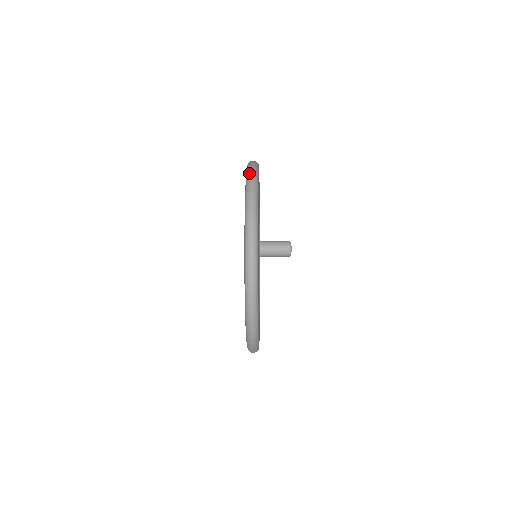
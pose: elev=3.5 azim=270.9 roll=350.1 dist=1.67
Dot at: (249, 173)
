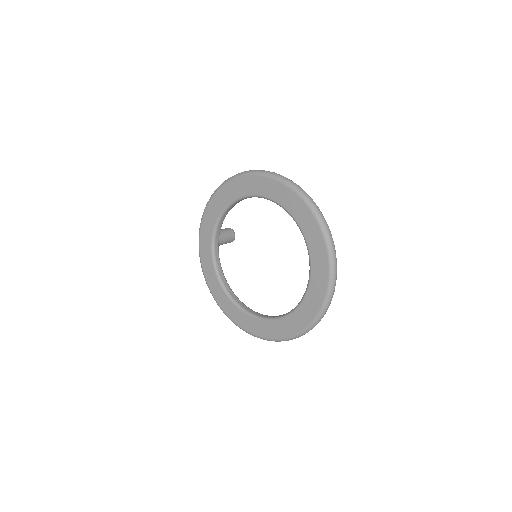
Dot at: (304, 194)
